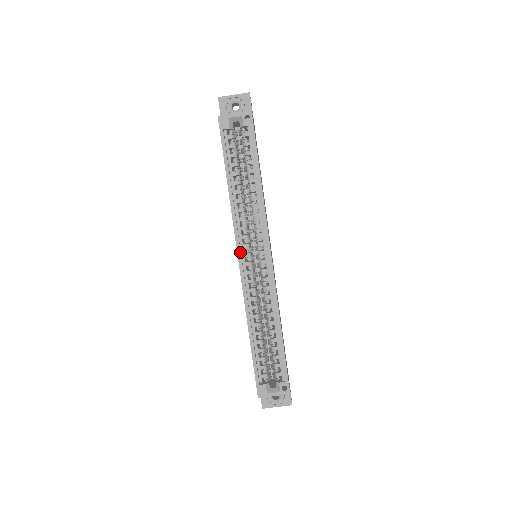
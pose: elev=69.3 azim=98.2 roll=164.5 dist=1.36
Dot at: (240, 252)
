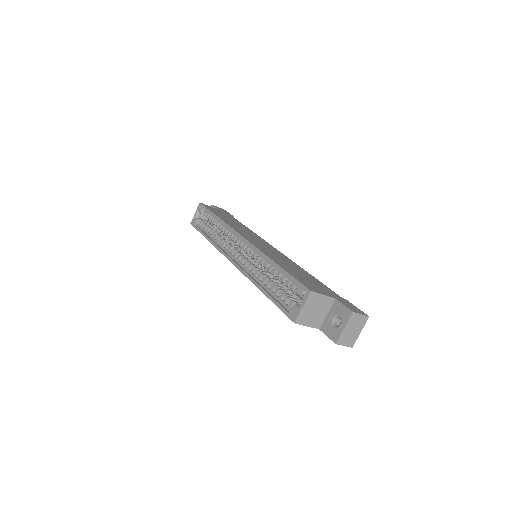
Dot at: (229, 257)
